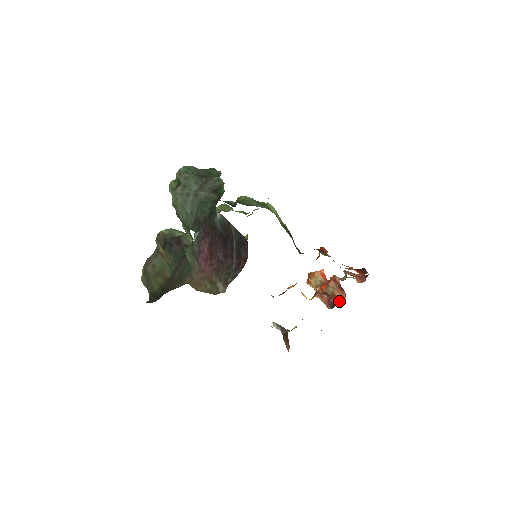
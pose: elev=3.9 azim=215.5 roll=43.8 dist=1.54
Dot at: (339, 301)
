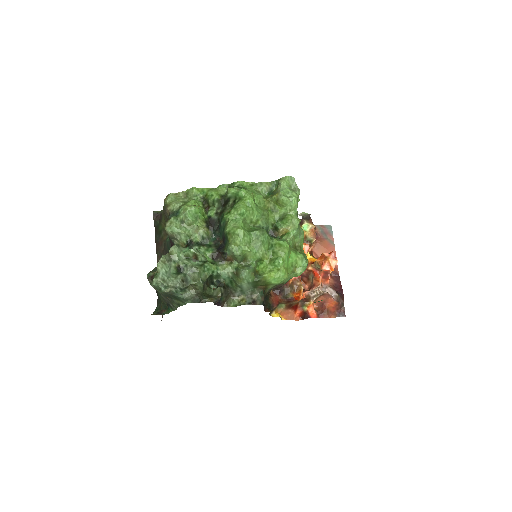
Dot at: (305, 283)
